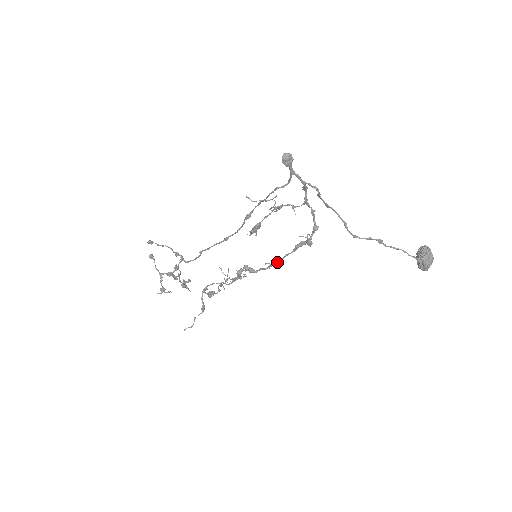
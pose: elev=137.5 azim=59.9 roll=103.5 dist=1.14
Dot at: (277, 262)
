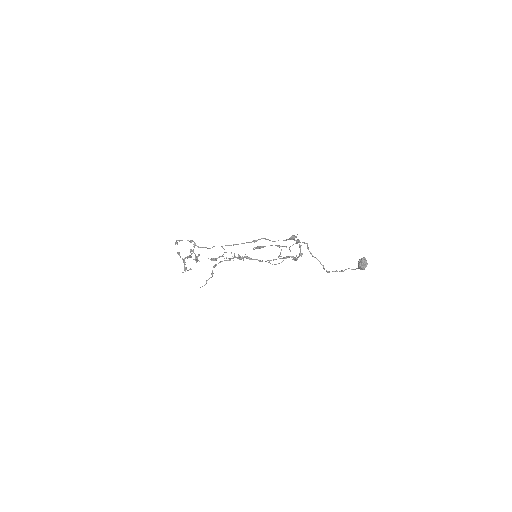
Dot at: occluded
